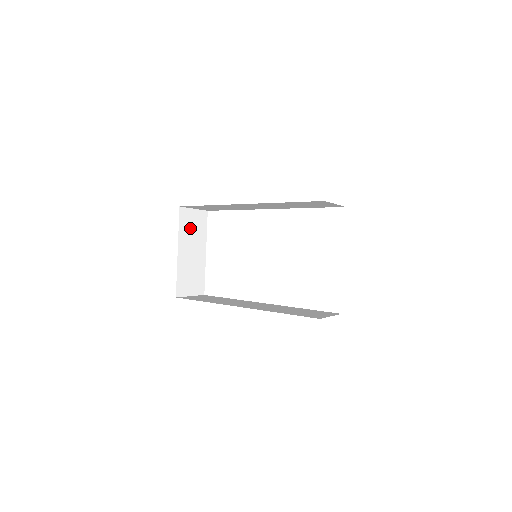
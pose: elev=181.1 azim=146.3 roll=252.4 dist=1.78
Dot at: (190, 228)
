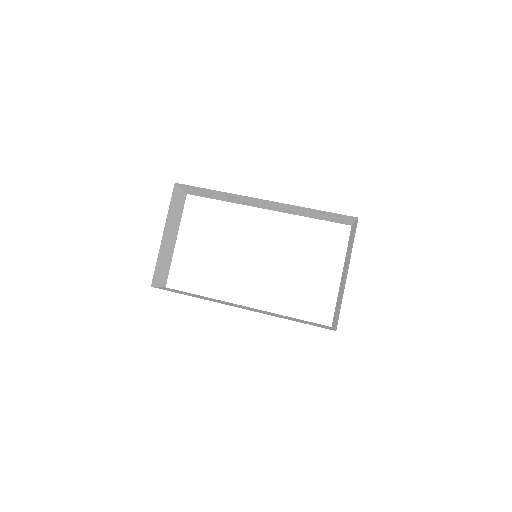
Dot at: (174, 209)
